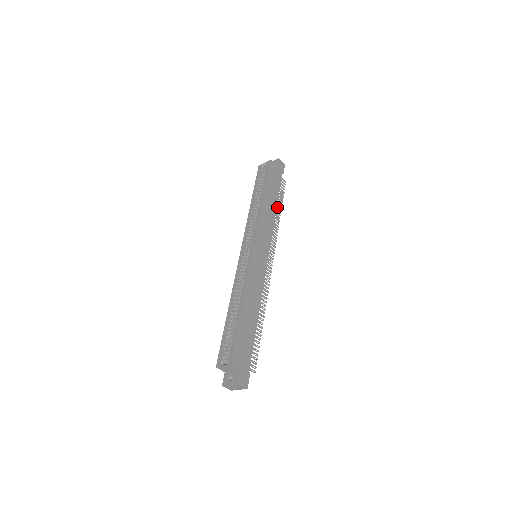
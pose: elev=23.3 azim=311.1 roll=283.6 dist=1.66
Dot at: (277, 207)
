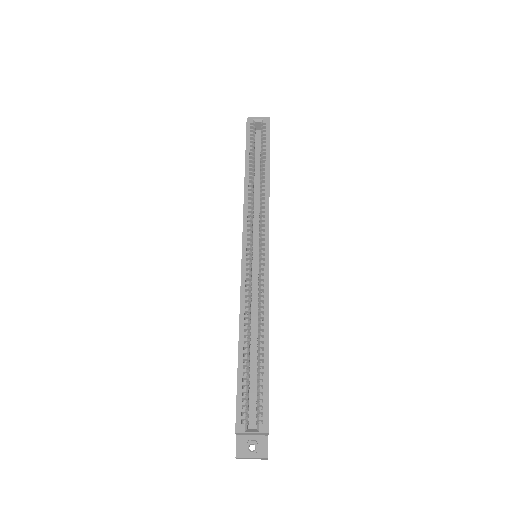
Dot at: occluded
